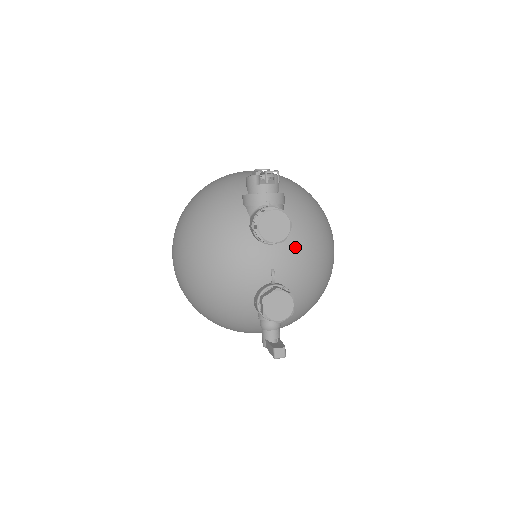
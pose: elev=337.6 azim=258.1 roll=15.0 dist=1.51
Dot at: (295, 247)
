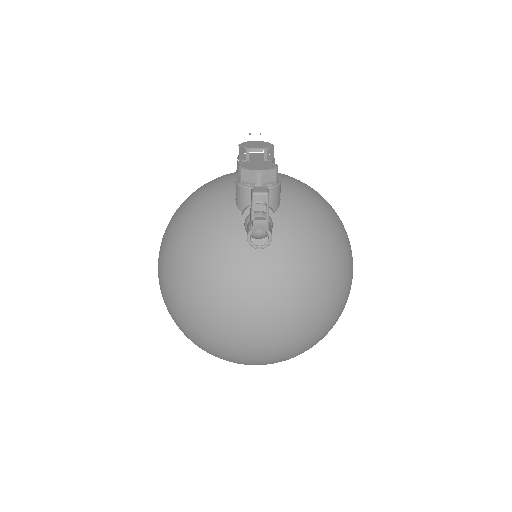
Dot at: (284, 175)
